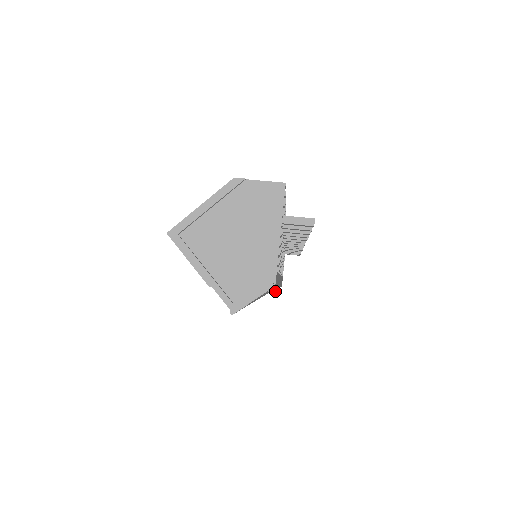
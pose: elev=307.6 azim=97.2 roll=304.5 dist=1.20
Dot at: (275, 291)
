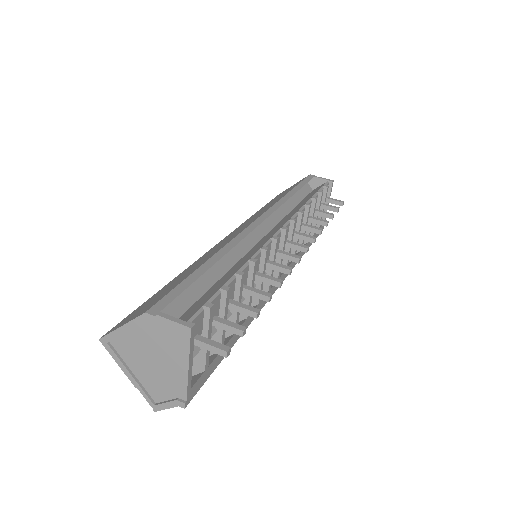
Dot at: occluded
